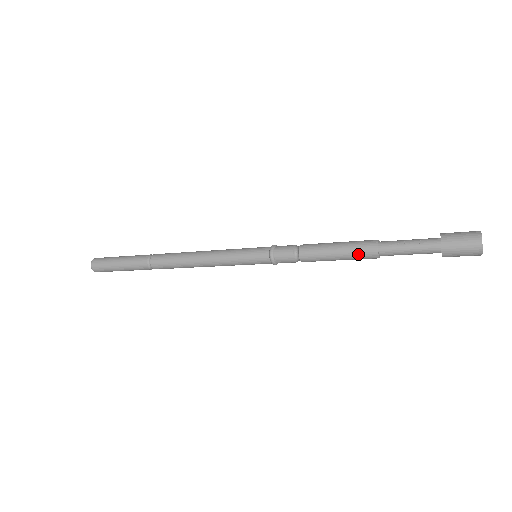
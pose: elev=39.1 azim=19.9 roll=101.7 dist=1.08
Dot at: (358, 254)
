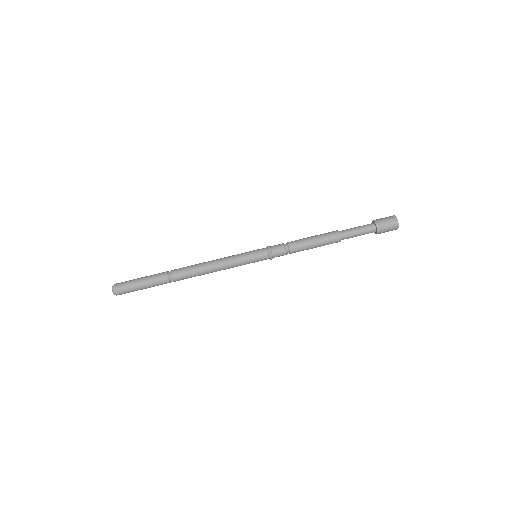
Dot at: (328, 242)
